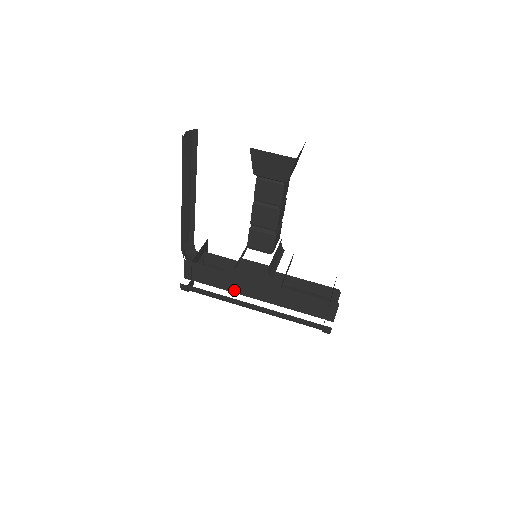
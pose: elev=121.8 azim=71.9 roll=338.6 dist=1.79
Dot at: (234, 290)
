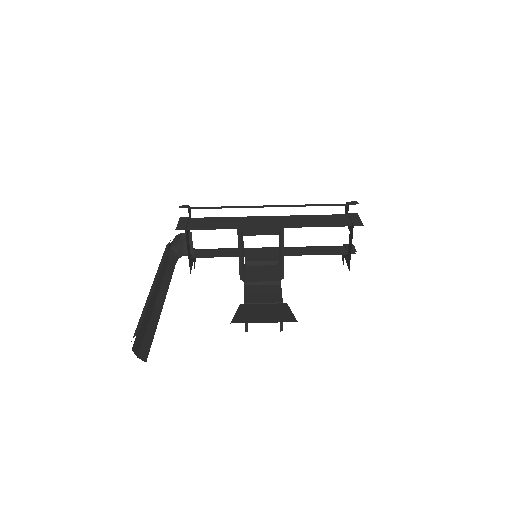
Dot at: occluded
